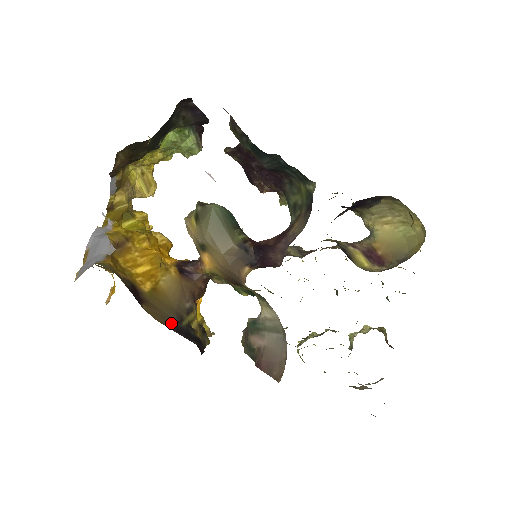
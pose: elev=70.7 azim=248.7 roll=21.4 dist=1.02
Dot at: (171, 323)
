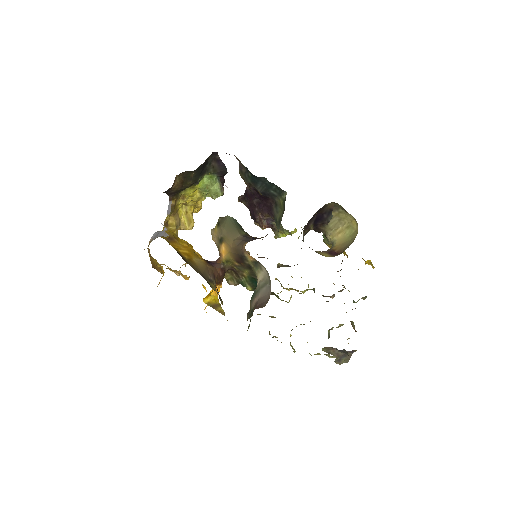
Dot at: occluded
